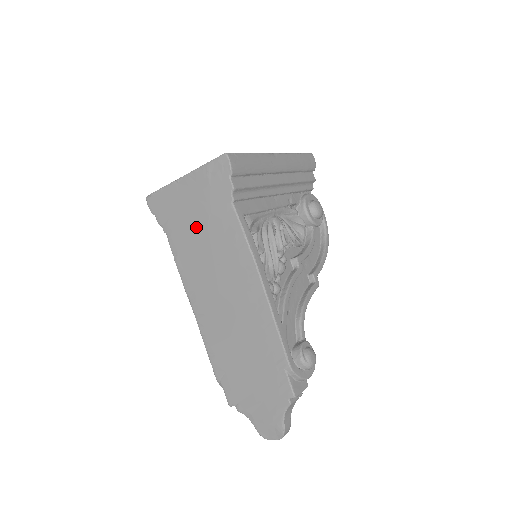
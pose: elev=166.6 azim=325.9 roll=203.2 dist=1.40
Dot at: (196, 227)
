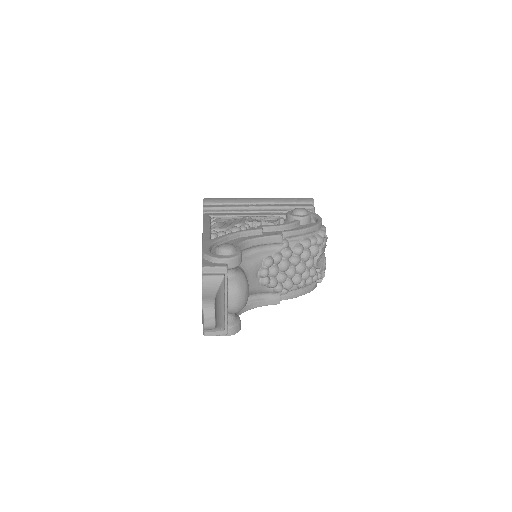
Dot at: occluded
